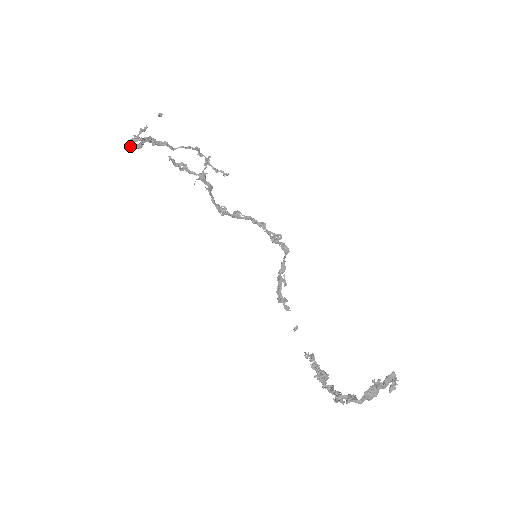
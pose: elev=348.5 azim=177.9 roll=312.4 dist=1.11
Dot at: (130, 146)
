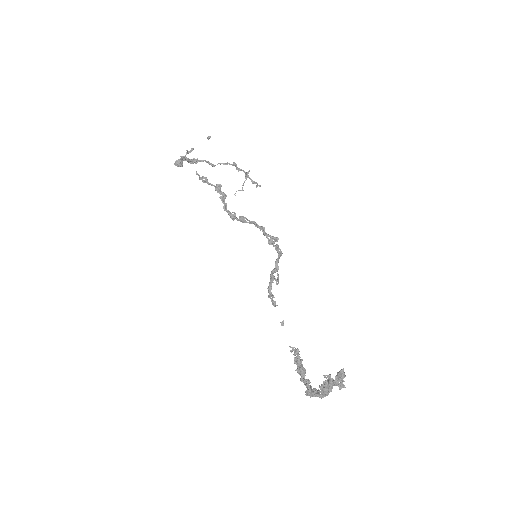
Dot at: (176, 165)
